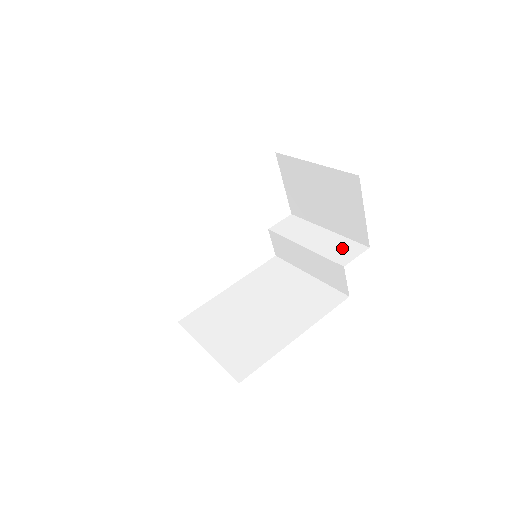
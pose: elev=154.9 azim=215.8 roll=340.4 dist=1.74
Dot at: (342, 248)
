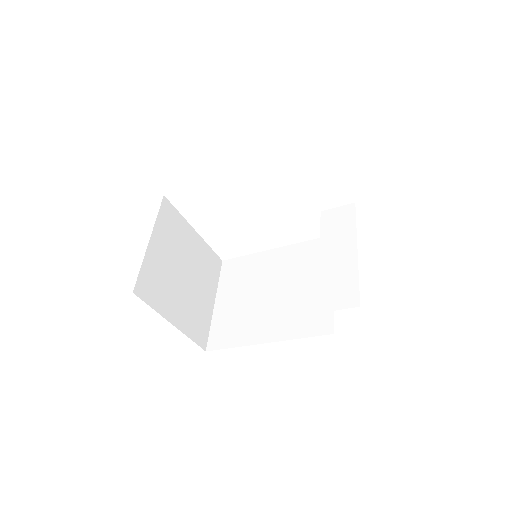
Dot at: (341, 287)
